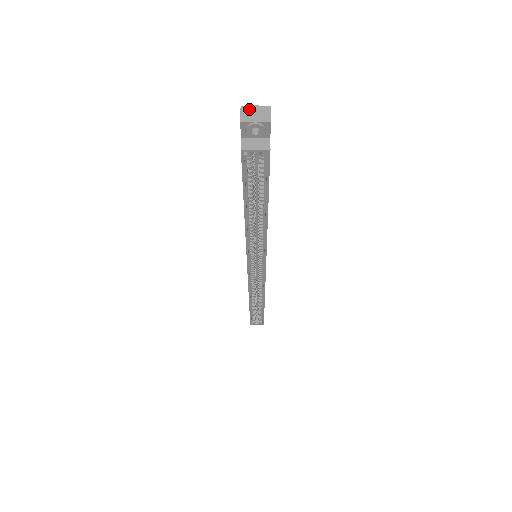
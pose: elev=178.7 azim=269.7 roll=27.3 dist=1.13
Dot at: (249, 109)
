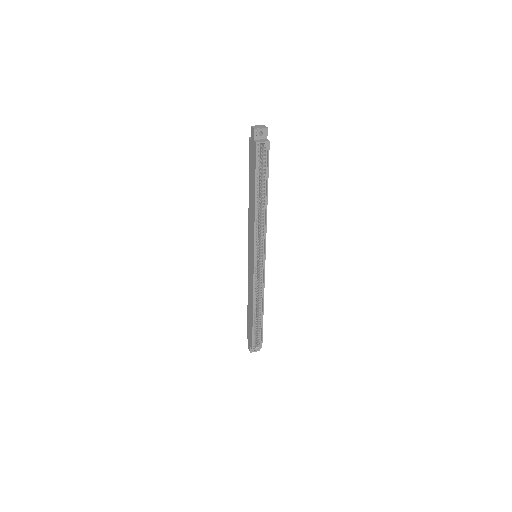
Dot at: (255, 126)
